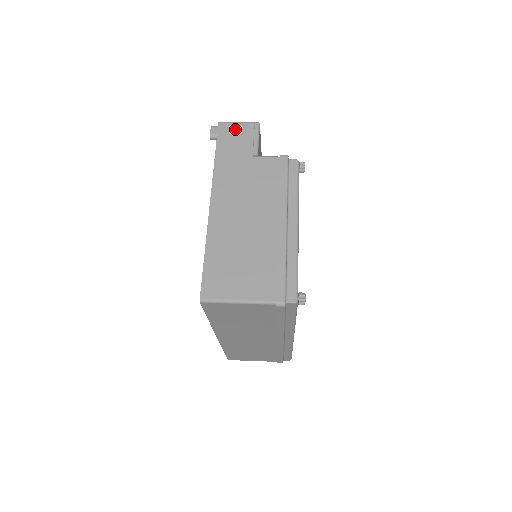
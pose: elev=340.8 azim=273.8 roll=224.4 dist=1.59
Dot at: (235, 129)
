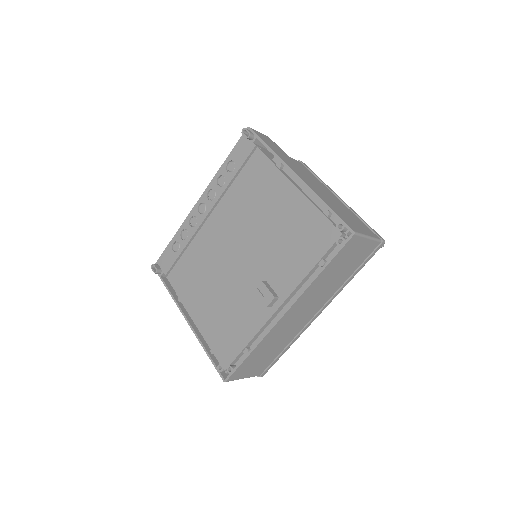
Dot at: (262, 135)
